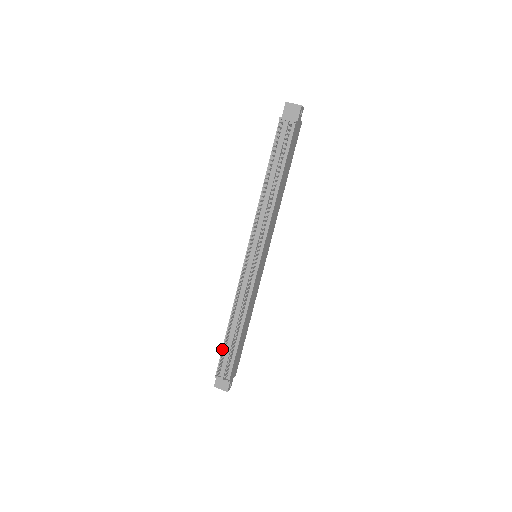
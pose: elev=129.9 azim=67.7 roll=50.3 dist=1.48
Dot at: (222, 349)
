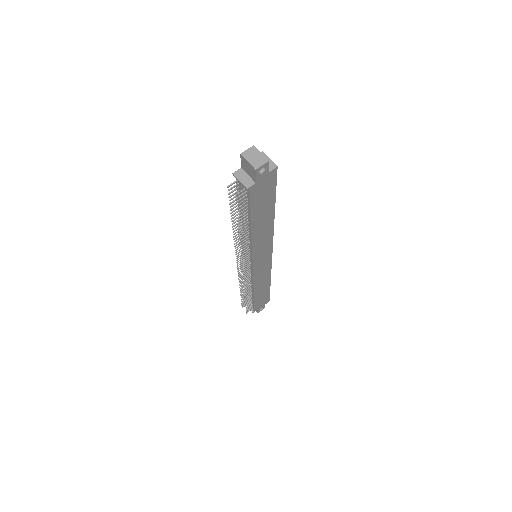
Dot at: occluded
